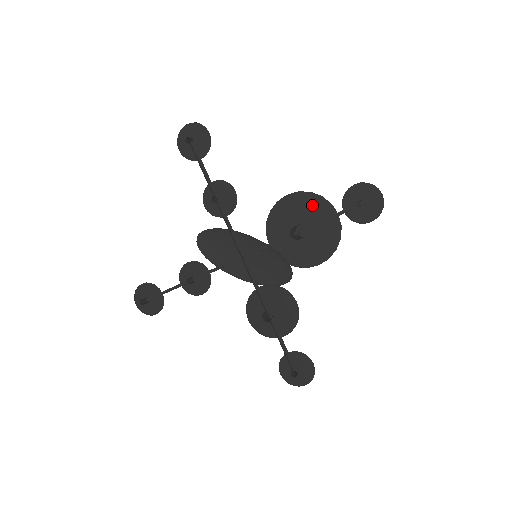
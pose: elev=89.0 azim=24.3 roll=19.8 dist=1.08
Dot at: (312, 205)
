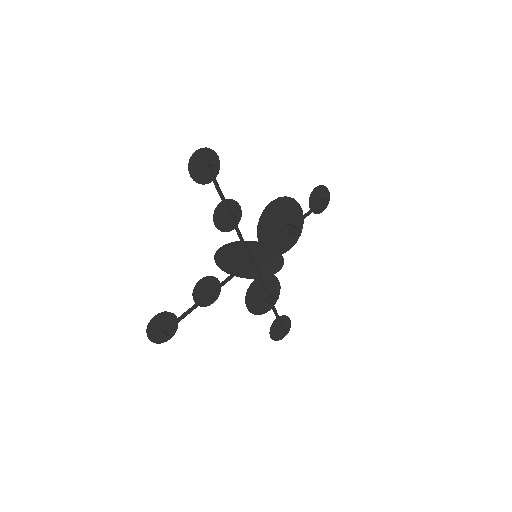
Dot at: (287, 206)
